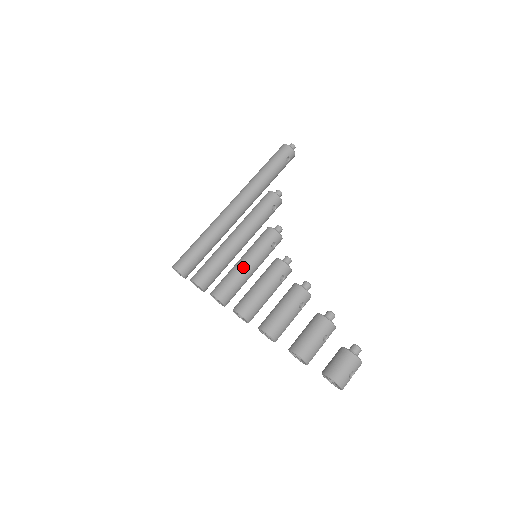
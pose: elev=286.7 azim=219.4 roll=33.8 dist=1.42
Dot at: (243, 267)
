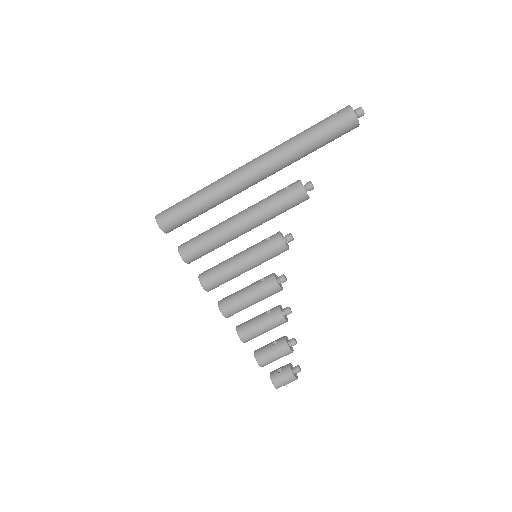
Dot at: (242, 273)
